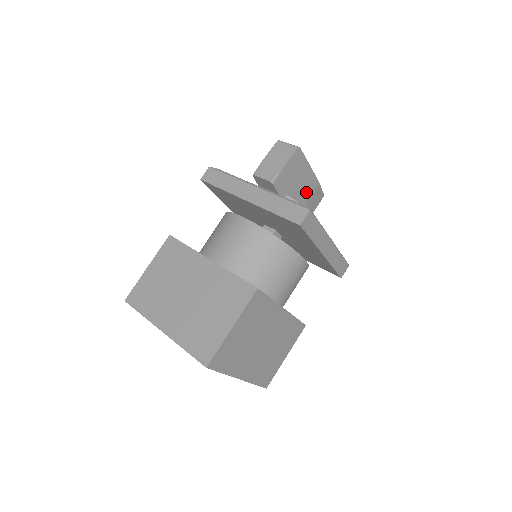
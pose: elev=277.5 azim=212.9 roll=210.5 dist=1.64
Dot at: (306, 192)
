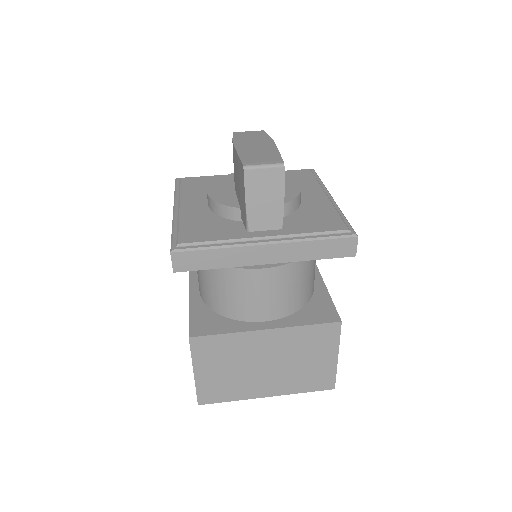
Dot at: occluded
